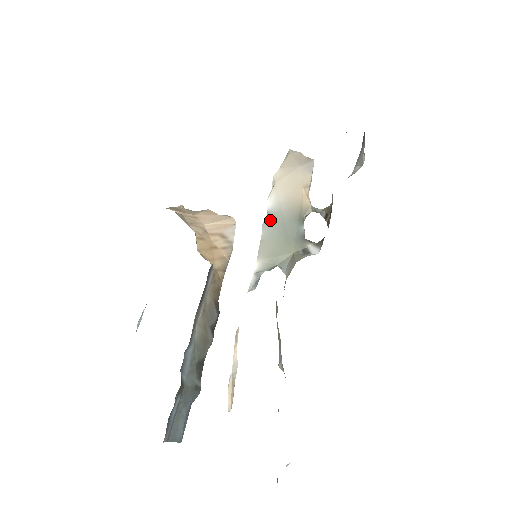
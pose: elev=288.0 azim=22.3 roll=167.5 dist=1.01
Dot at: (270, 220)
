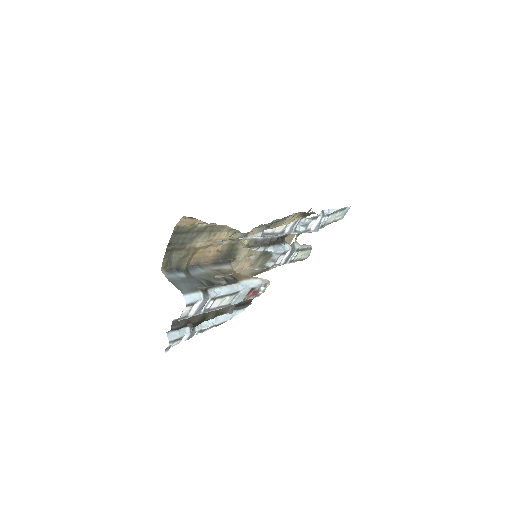
Dot at: occluded
